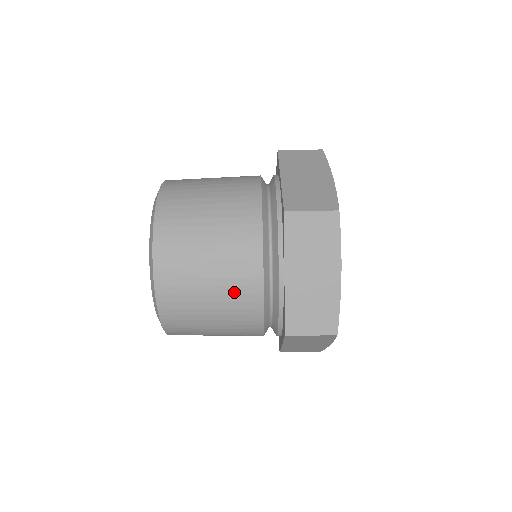
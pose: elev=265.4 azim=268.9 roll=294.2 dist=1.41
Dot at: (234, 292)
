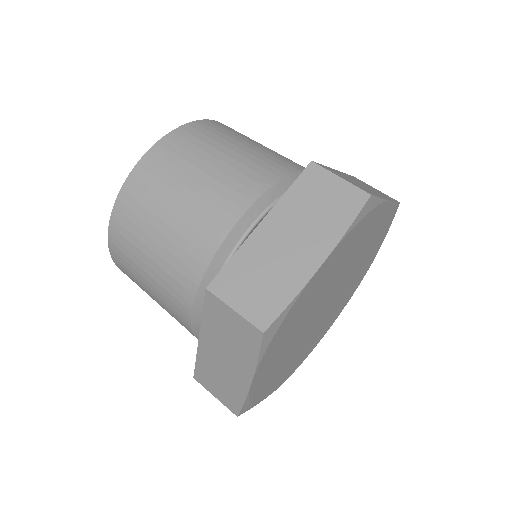
Dot at: (199, 216)
